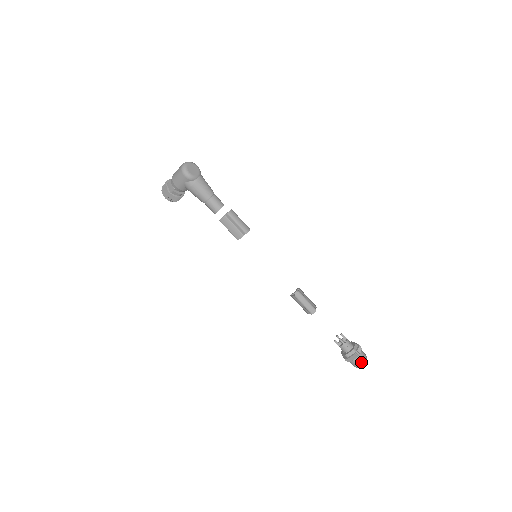
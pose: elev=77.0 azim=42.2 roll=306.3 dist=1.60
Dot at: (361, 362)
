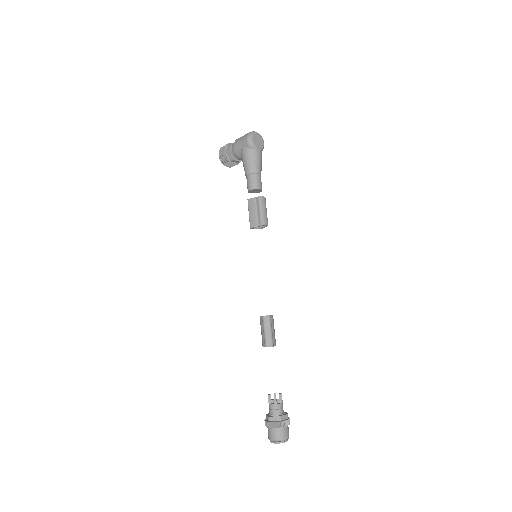
Dot at: (279, 437)
